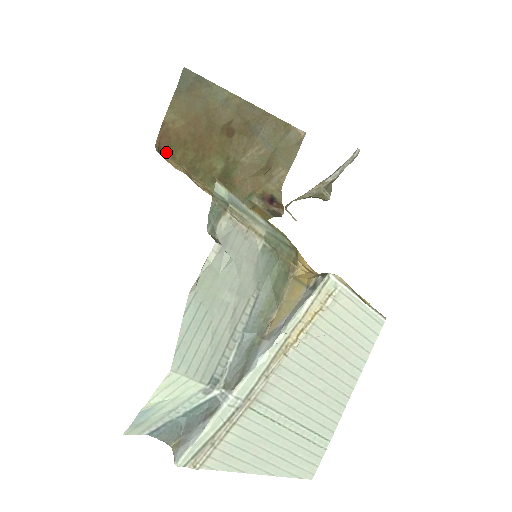
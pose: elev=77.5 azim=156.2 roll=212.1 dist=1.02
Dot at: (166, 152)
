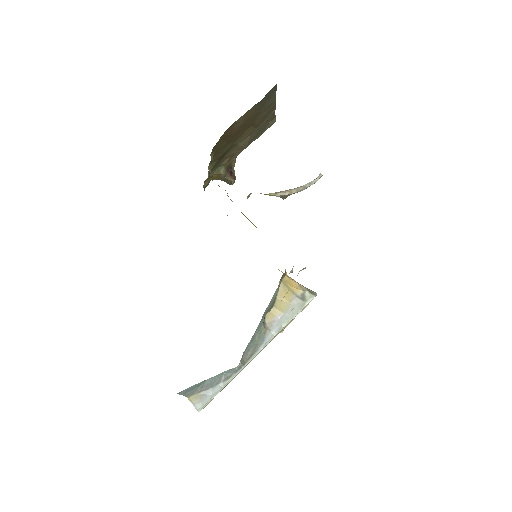
Dot at: (215, 145)
